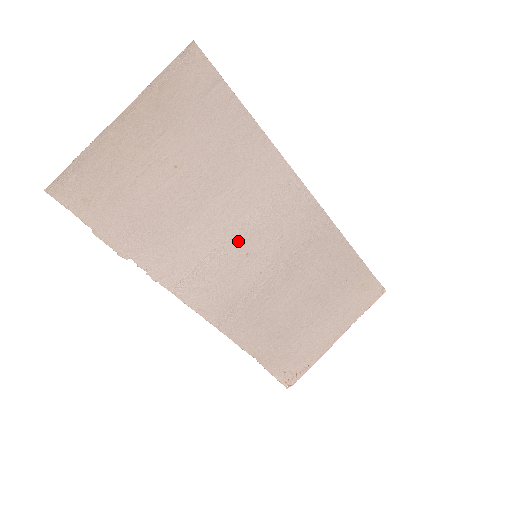
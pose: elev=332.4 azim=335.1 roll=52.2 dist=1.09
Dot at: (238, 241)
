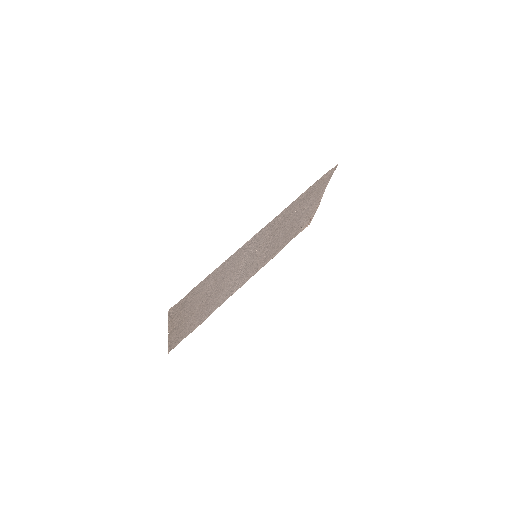
Dot at: (244, 267)
